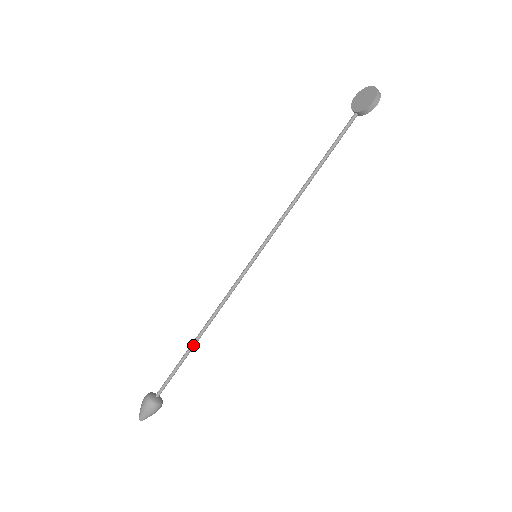
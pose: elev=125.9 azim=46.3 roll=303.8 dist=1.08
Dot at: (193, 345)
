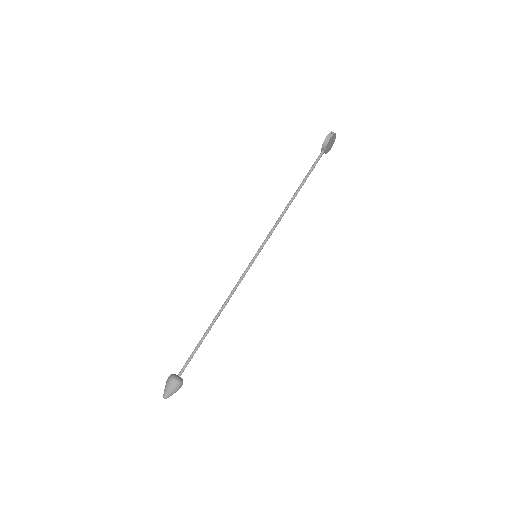
Dot at: (208, 329)
